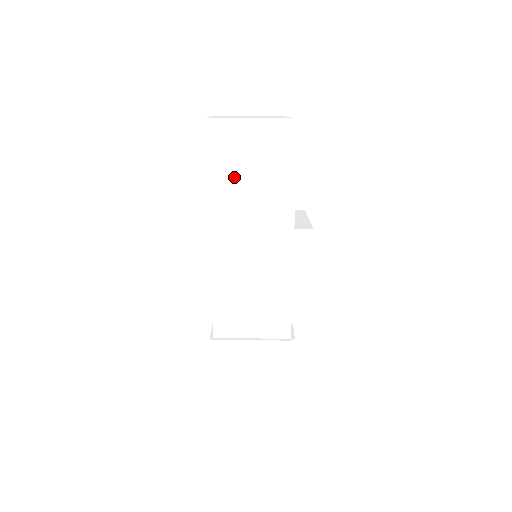
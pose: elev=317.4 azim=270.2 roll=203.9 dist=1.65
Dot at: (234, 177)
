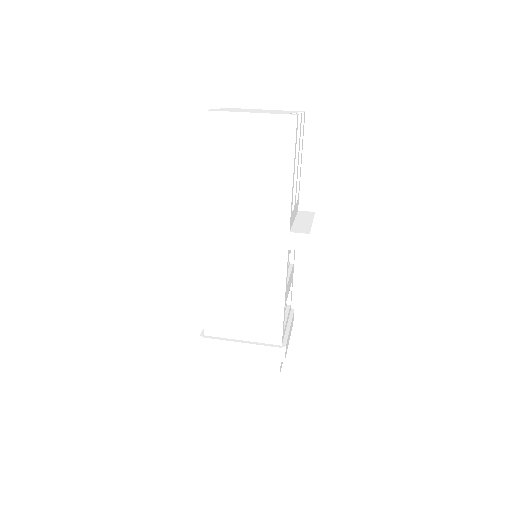
Dot at: (229, 173)
